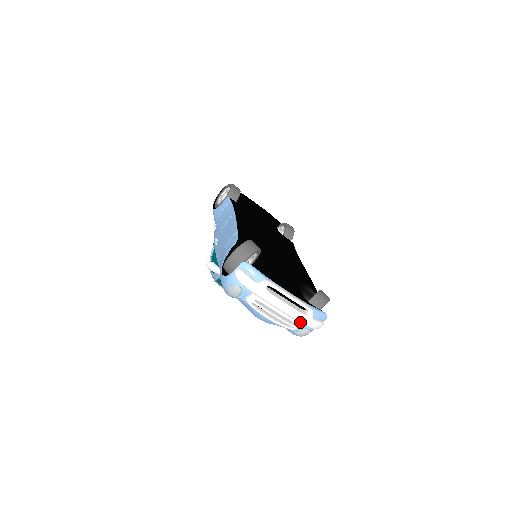
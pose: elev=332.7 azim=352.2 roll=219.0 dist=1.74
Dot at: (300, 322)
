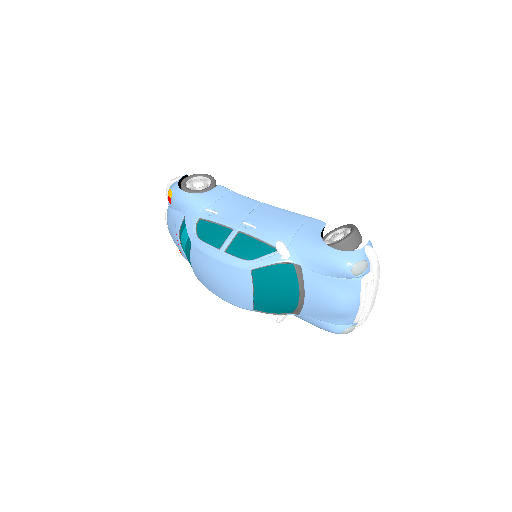
Dot at: (366, 314)
